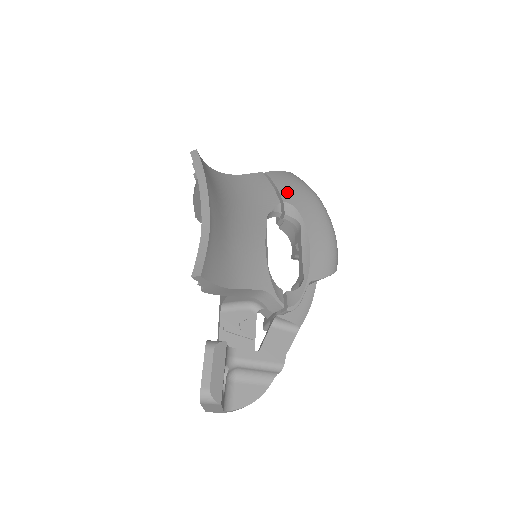
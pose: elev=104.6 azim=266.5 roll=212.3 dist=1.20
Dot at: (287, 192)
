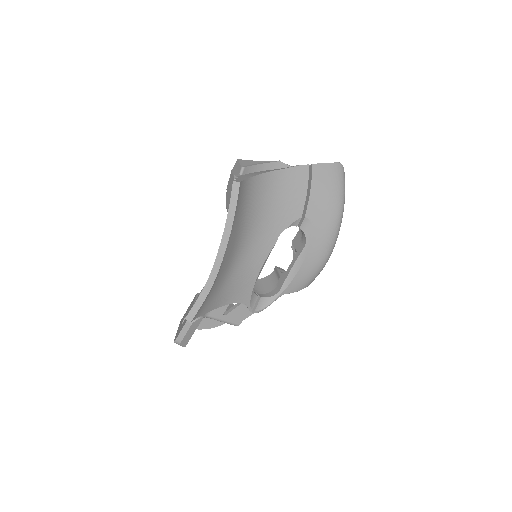
Dot at: (316, 204)
